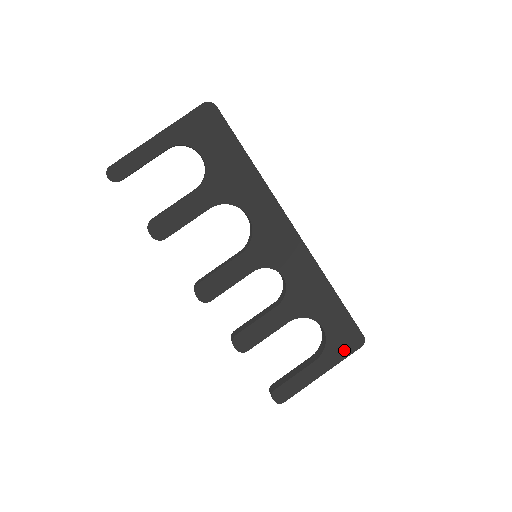
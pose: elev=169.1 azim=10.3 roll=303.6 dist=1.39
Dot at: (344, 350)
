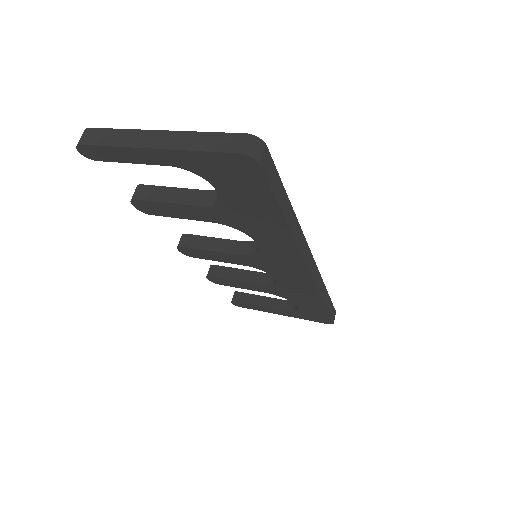
Dot at: (310, 318)
